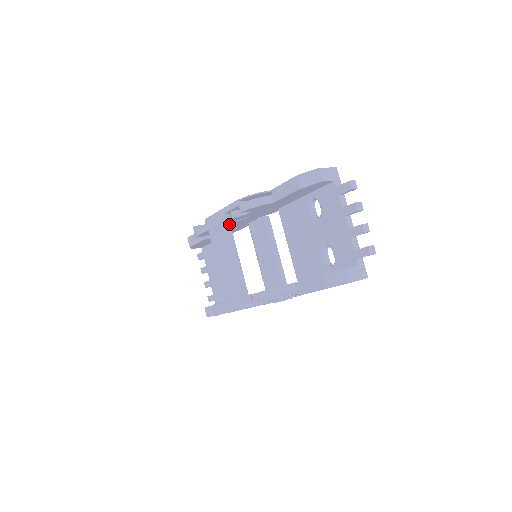
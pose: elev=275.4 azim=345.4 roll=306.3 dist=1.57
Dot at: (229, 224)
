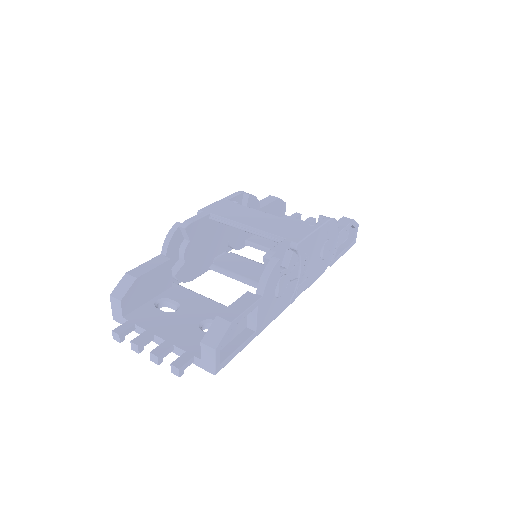
Dot at: occluded
